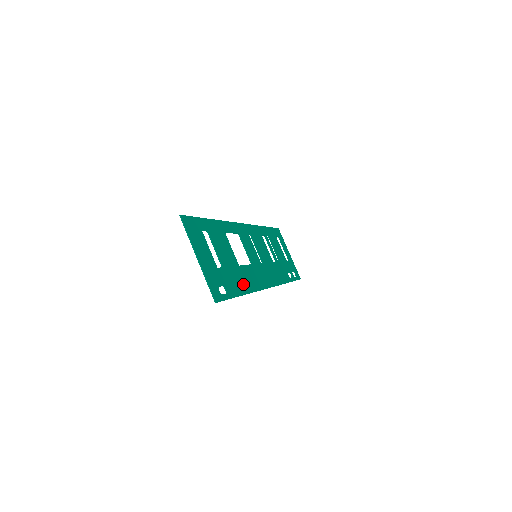
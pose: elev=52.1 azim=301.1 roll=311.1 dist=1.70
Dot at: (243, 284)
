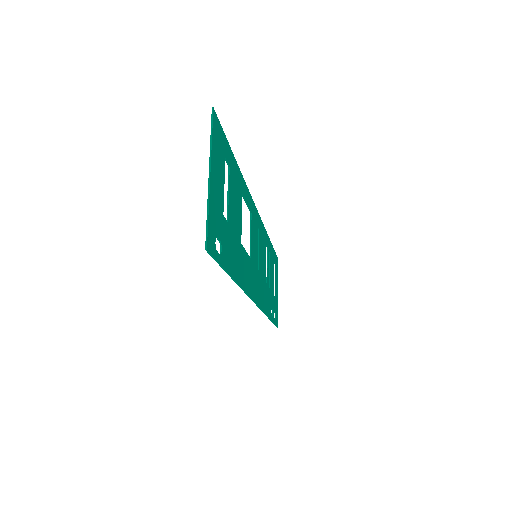
Dot at: (238, 267)
